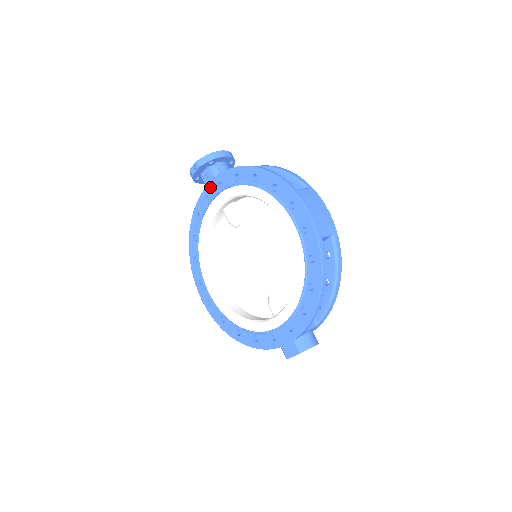
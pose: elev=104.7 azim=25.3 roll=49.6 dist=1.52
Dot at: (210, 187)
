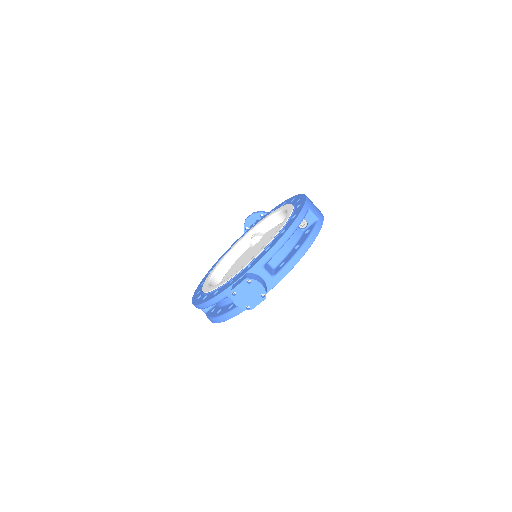
Dot at: occluded
